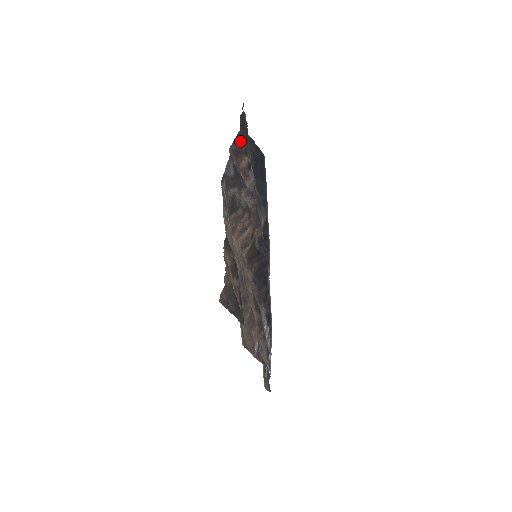
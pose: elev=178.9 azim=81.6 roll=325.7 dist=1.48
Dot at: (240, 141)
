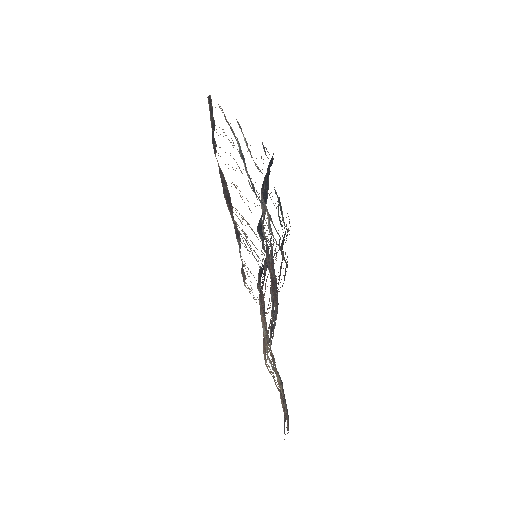
Dot at: occluded
